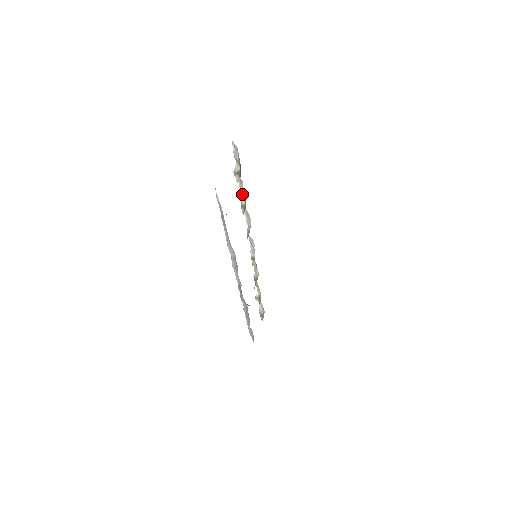
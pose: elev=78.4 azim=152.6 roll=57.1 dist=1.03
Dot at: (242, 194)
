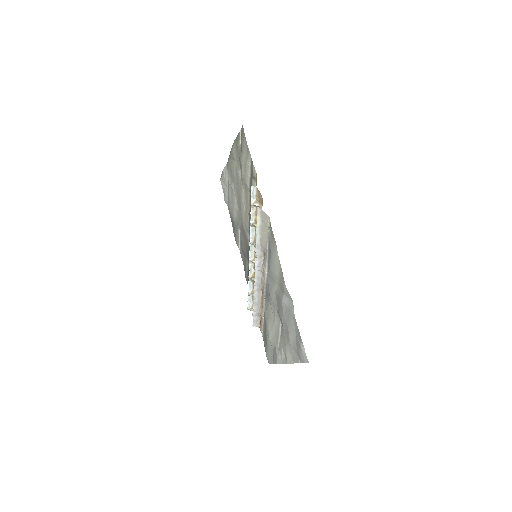
Dot at: (251, 217)
